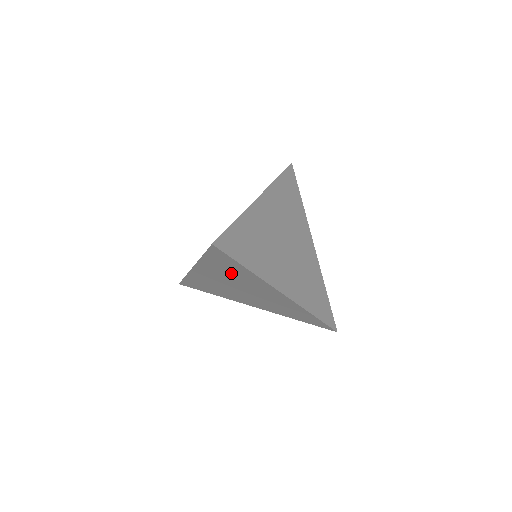
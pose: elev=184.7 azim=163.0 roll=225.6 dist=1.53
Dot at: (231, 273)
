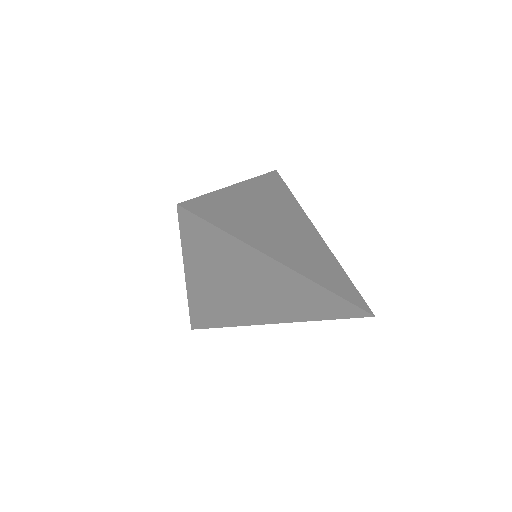
Dot at: (220, 258)
